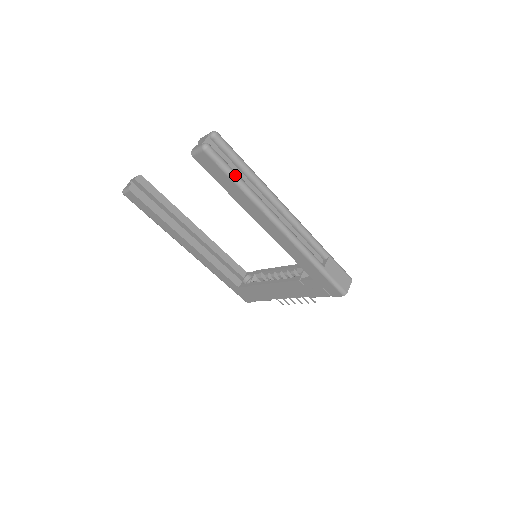
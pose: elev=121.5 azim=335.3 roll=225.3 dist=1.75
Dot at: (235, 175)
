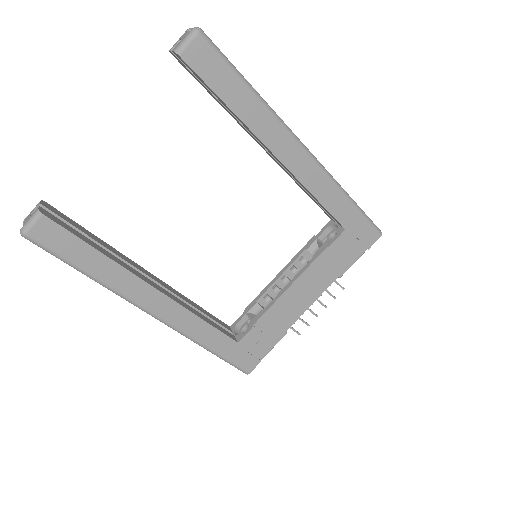
Dot at: (239, 72)
